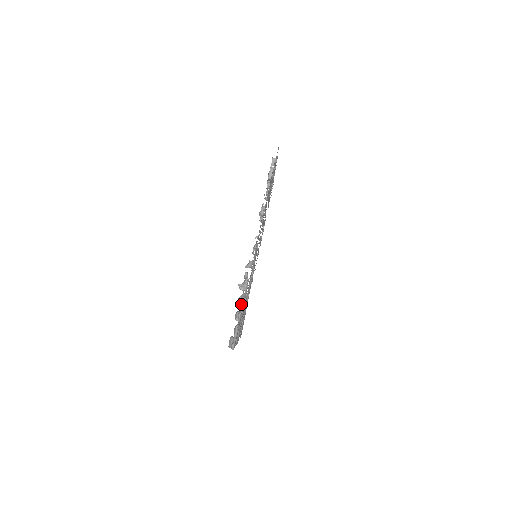
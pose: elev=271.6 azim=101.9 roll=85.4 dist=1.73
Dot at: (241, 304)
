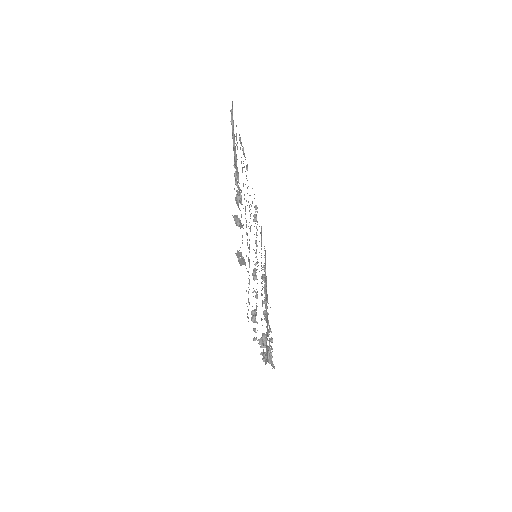
Dot at: (269, 363)
